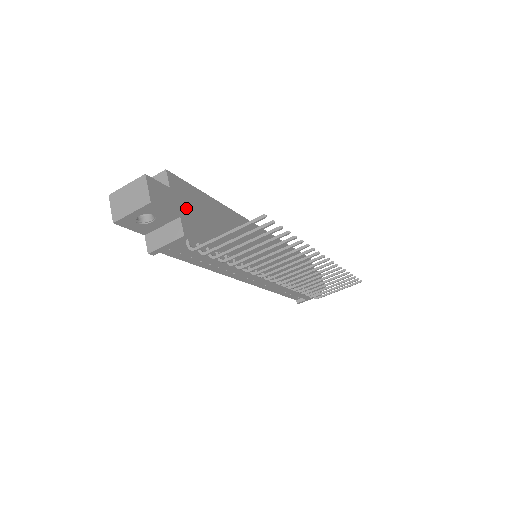
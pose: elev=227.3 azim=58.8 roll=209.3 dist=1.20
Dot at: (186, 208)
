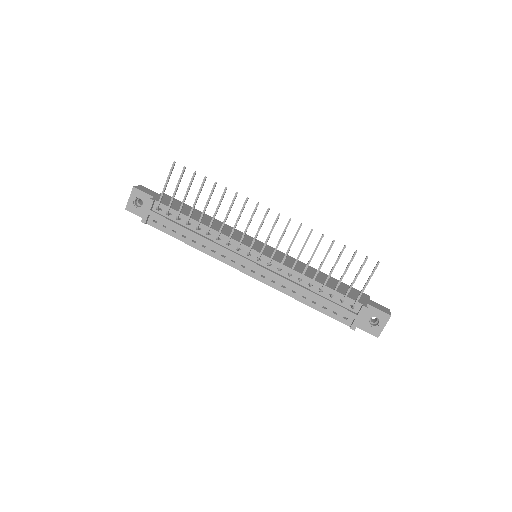
Dot at: (166, 200)
